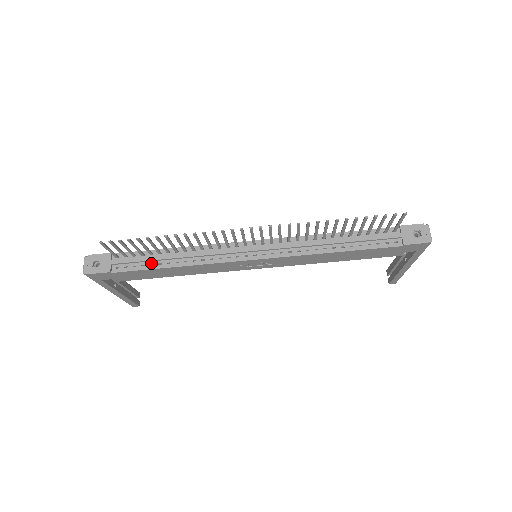
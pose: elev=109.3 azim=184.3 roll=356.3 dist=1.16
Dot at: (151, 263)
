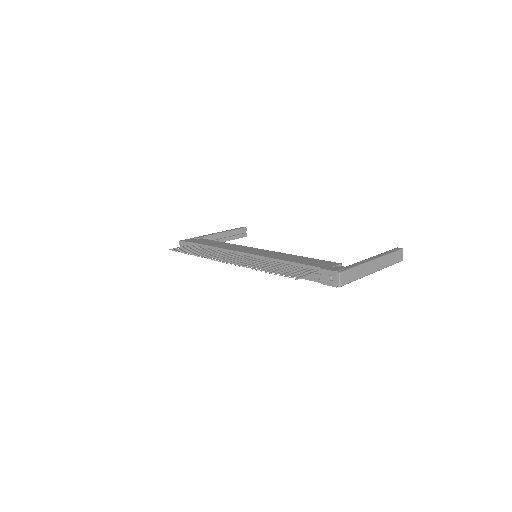
Dot at: occluded
